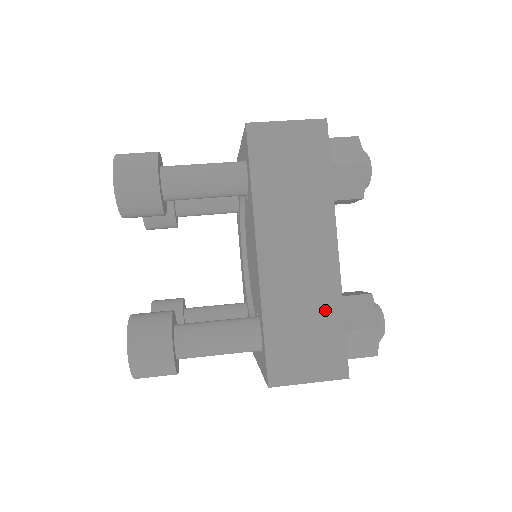
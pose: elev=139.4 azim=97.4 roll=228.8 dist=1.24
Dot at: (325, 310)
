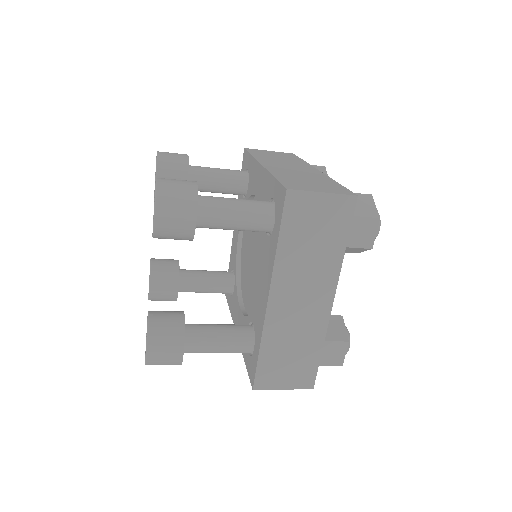
Dot at: (321, 179)
